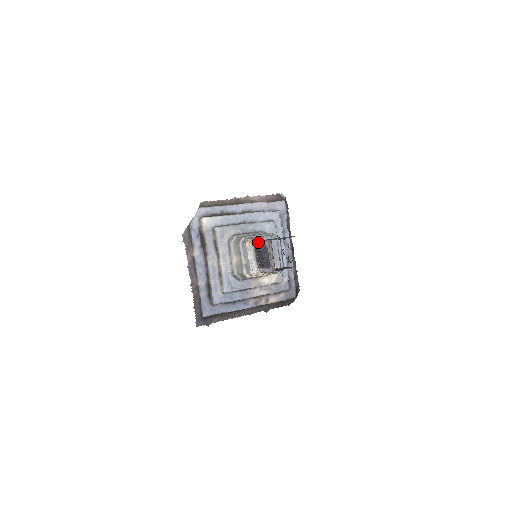
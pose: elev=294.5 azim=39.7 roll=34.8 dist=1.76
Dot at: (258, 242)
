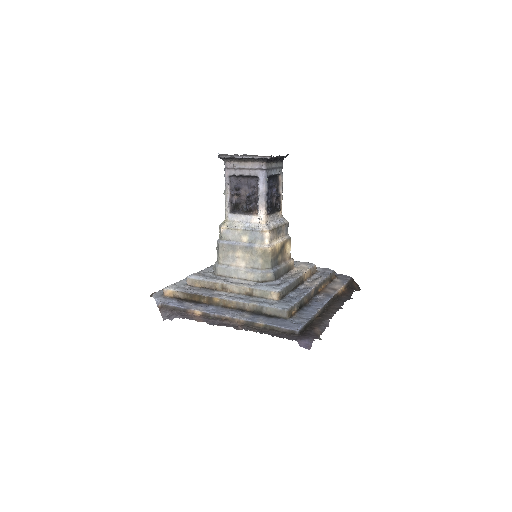
Dot at: (225, 200)
